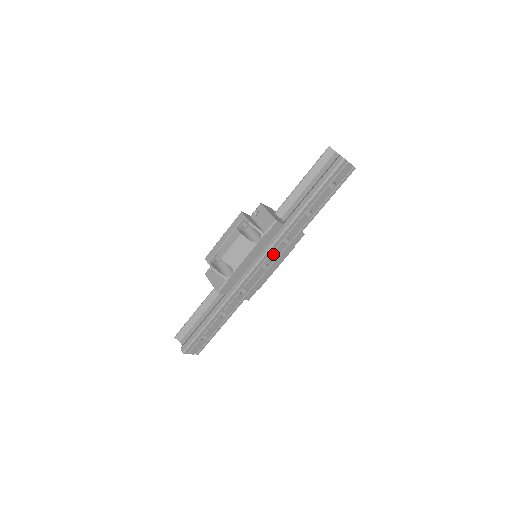
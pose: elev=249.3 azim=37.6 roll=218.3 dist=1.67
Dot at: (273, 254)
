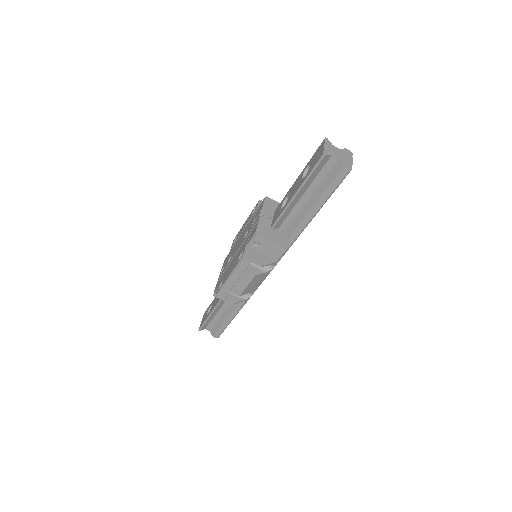
Dot at: occluded
